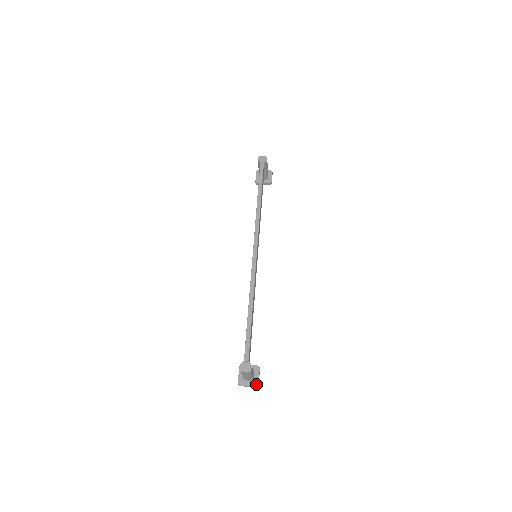
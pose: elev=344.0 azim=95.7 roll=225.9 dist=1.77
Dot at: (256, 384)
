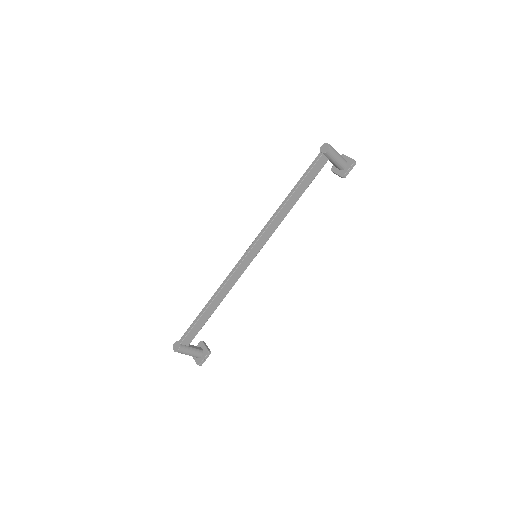
Dot at: (198, 363)
